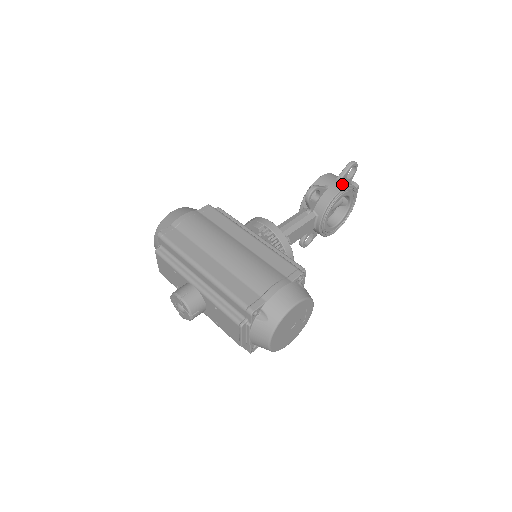
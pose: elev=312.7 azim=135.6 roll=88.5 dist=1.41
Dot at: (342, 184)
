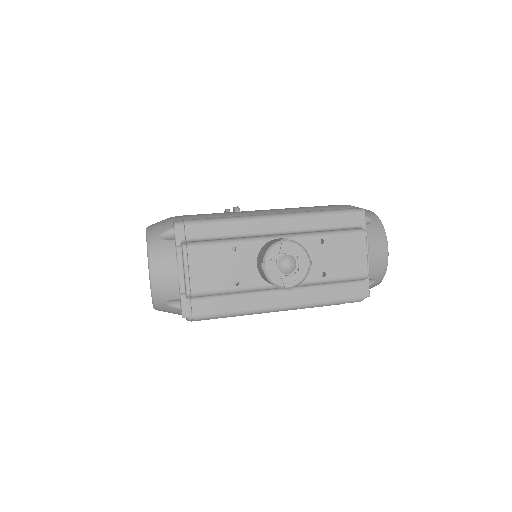
Dot at: occluded
